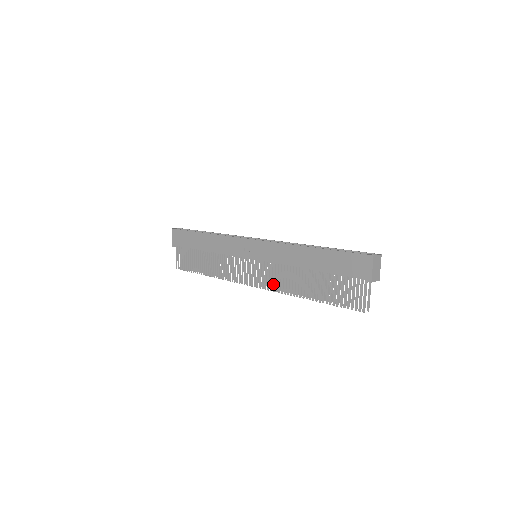
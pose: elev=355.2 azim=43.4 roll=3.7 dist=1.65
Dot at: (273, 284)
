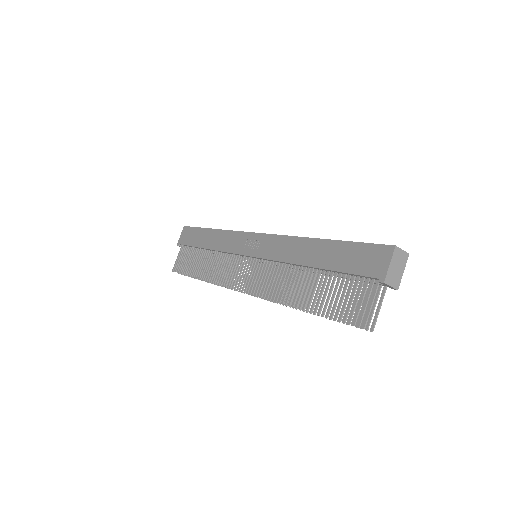
Dot at: (263, 288)
